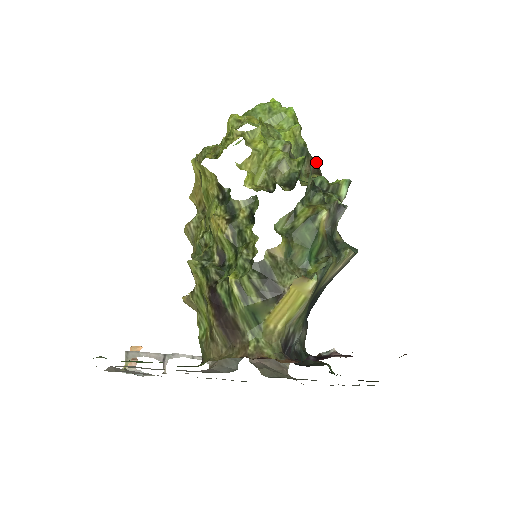
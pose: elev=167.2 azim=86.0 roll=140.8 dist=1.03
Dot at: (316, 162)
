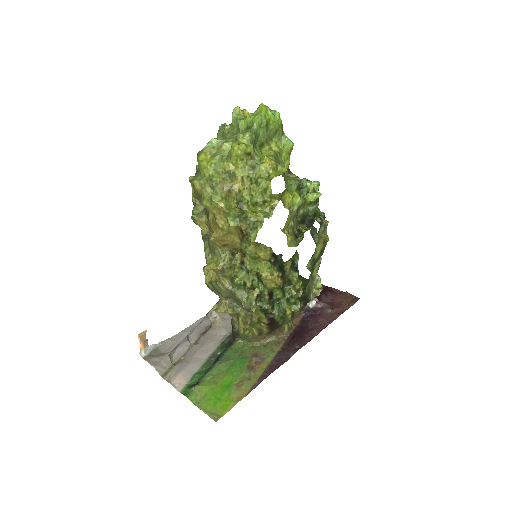
Dot at: occluded
